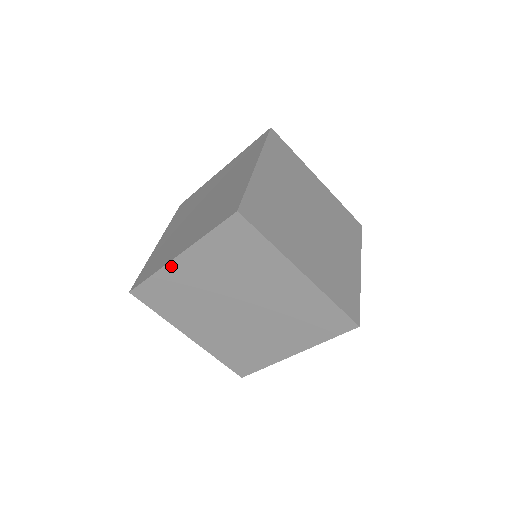
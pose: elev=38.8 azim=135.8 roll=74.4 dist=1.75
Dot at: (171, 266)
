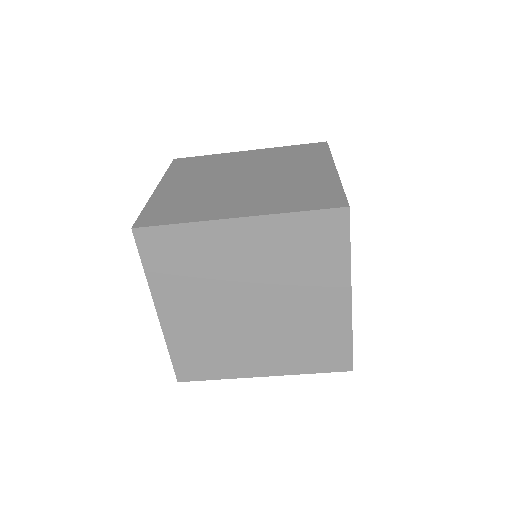
Dot at: (219, 224)
